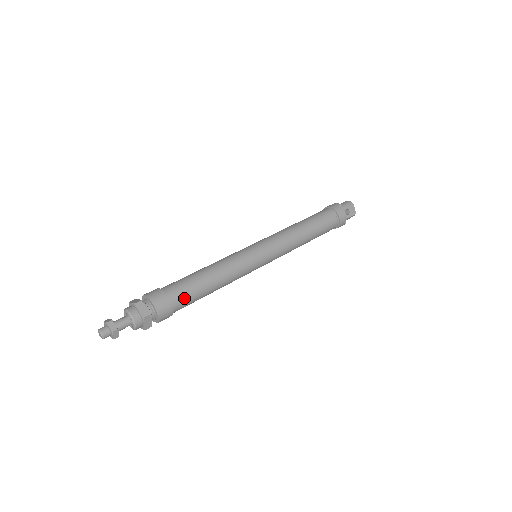
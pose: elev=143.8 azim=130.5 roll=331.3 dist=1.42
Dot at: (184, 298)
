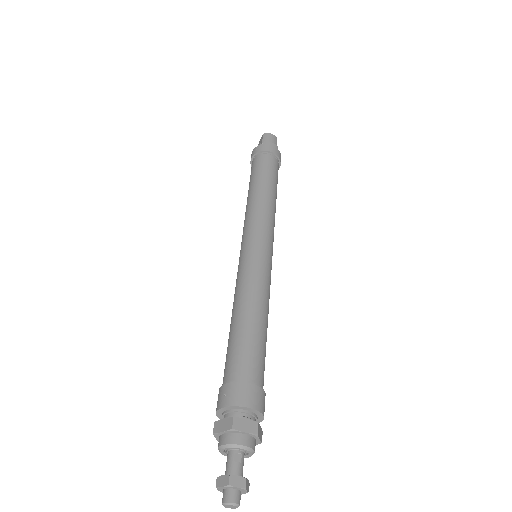
Dot at: occluded
